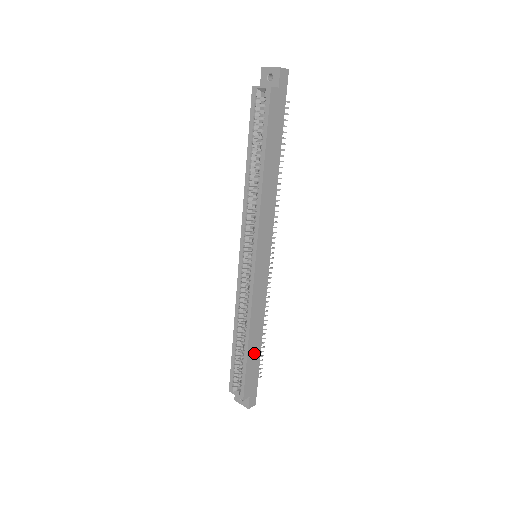
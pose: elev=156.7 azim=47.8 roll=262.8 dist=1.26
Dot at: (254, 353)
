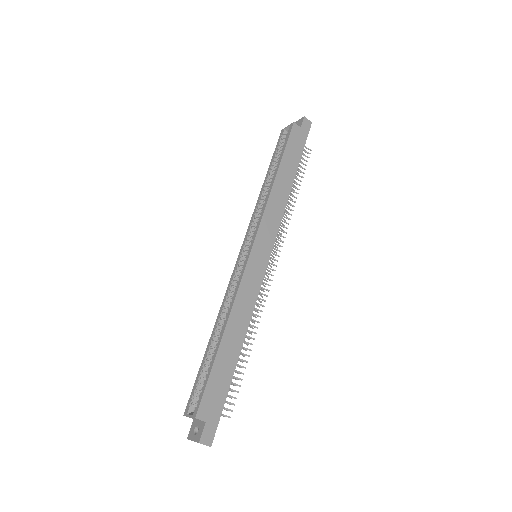
Dot at: (227, 359)
